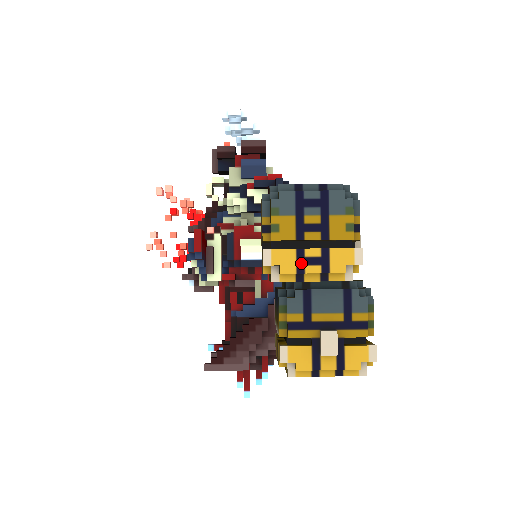
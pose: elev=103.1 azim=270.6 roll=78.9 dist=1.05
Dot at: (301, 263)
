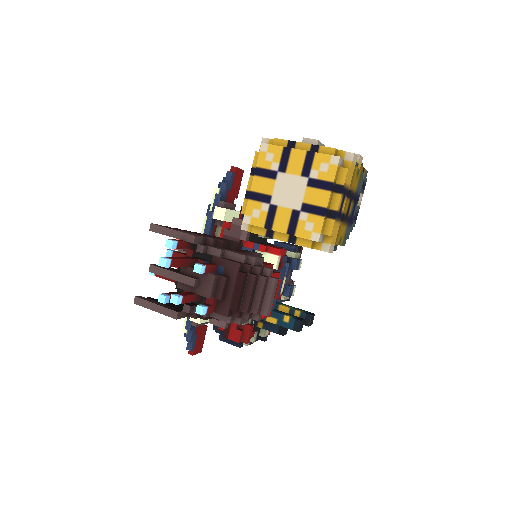
Dot at: occluded
